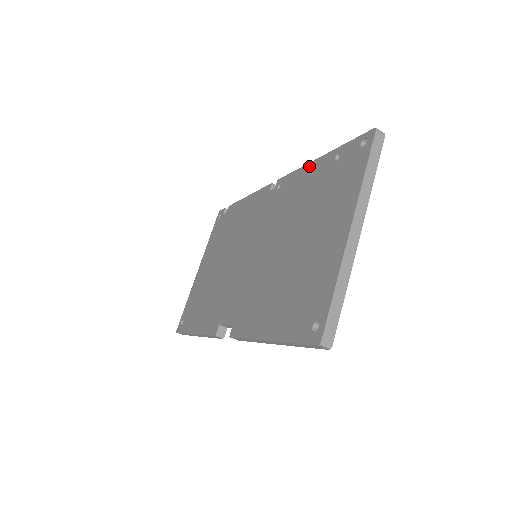
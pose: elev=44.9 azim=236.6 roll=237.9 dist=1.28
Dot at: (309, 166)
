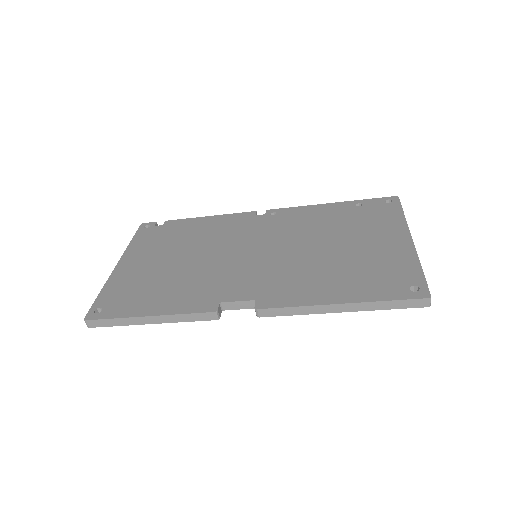
Dot at: (319, 206)
